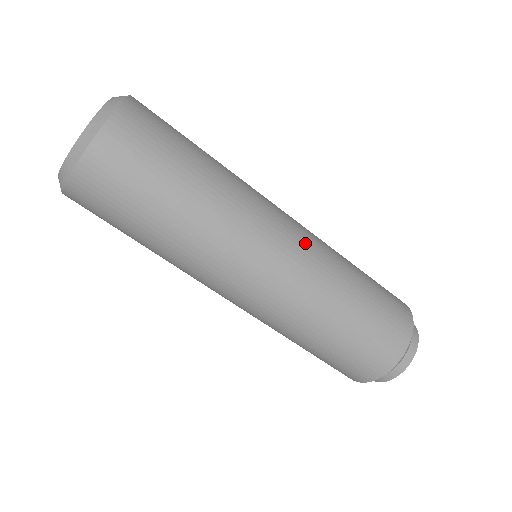
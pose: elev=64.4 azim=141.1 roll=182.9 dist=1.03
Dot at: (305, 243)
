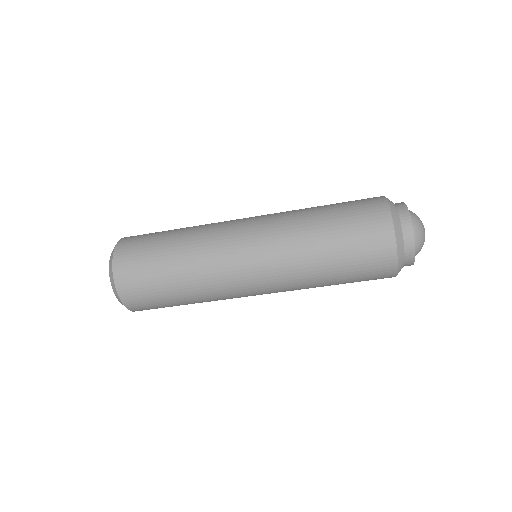
Dot at: (263, 225)
